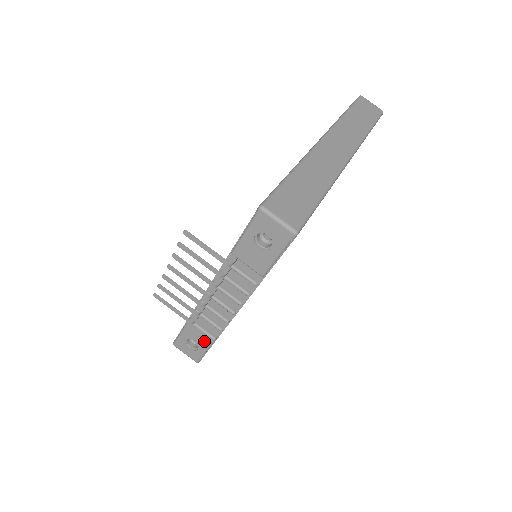
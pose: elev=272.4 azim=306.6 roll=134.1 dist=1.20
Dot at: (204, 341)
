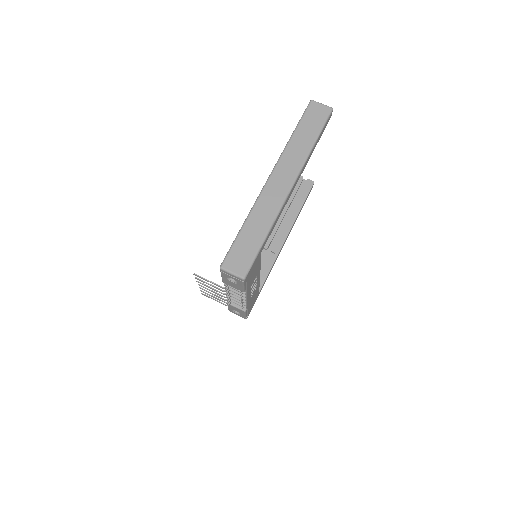
Dot at: (241, 312)
